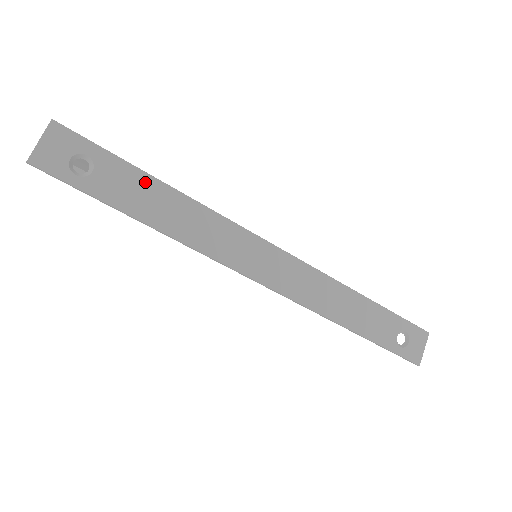
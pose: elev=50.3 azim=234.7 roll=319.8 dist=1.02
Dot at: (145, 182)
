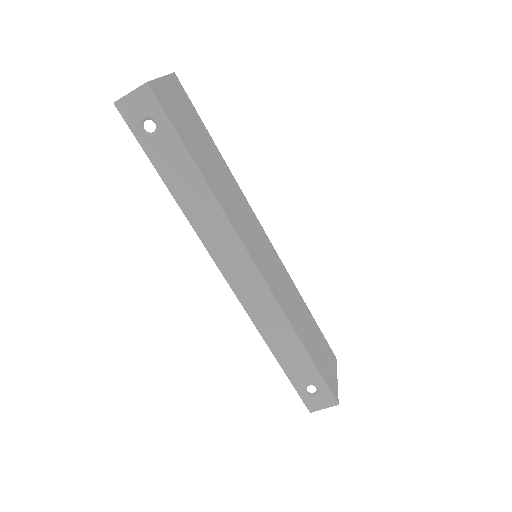
Dot at: (187, 165)
